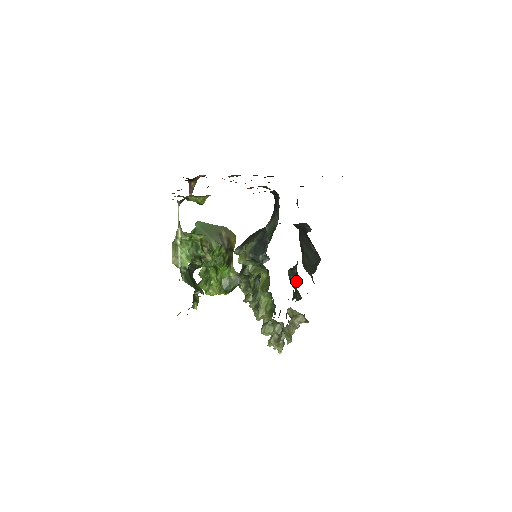
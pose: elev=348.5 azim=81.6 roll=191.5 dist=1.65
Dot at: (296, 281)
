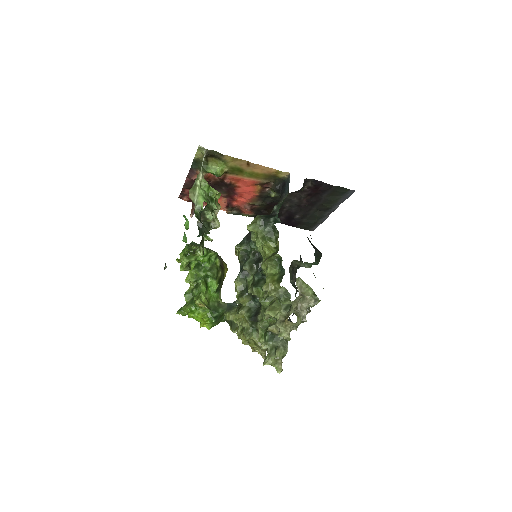
Dot at: (295, 288)
